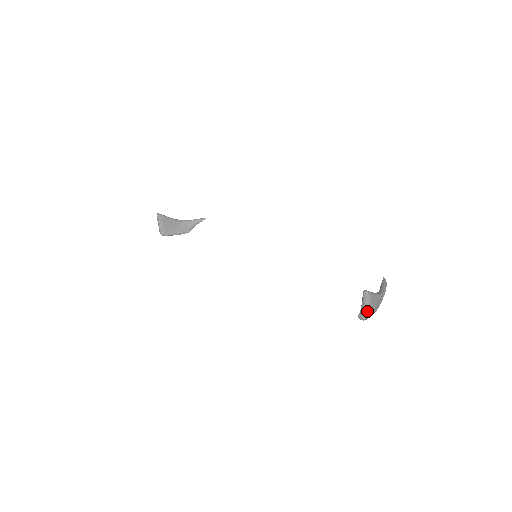
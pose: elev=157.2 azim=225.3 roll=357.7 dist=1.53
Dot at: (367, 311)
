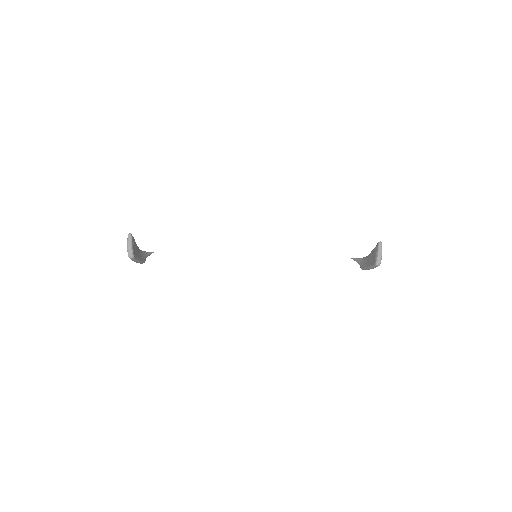
Dot at: occluded
